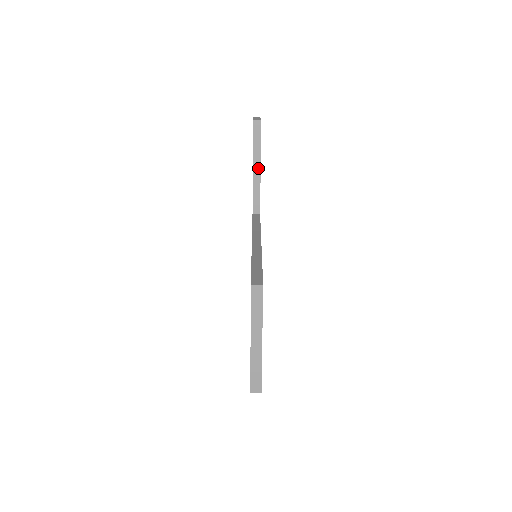
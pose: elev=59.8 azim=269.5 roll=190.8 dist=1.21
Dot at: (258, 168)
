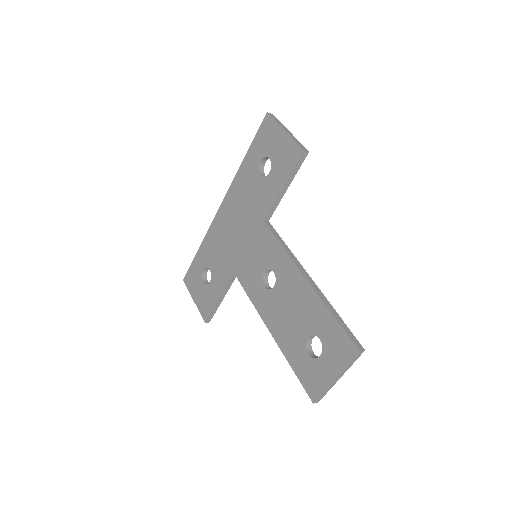
Dot at: (286, 187)
